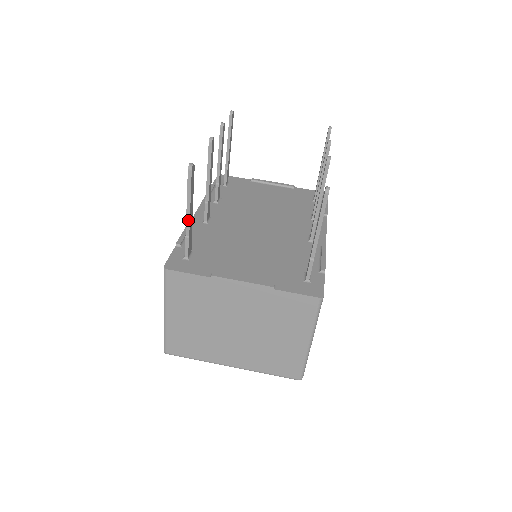
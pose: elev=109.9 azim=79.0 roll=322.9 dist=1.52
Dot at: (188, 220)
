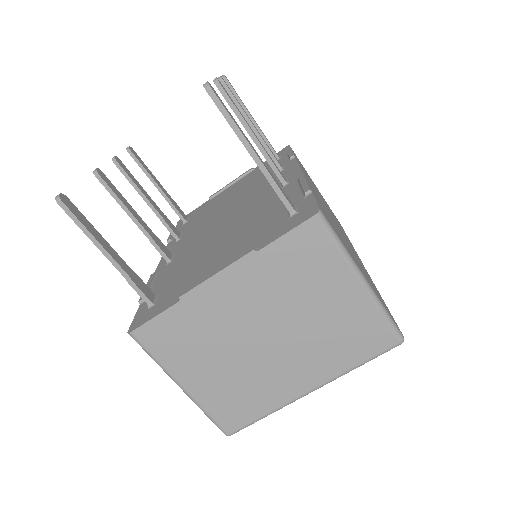
Dot at: (112, 260)
